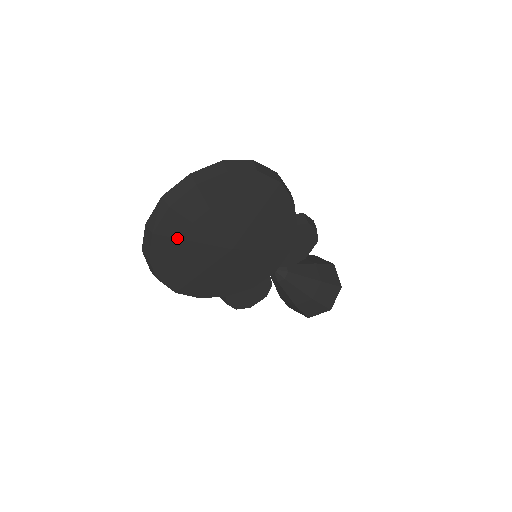
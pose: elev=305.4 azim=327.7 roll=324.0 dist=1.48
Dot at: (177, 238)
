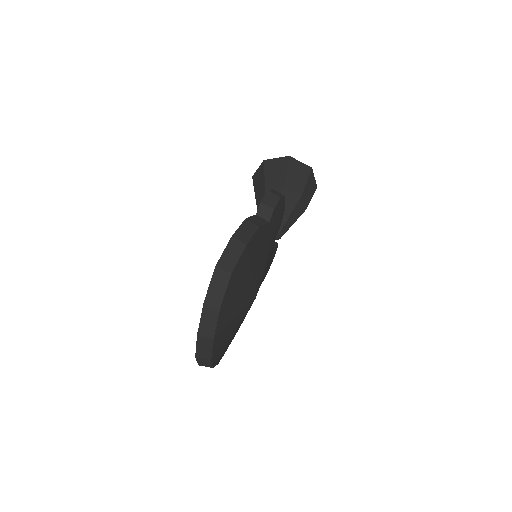
Dot at: (225, 347)
